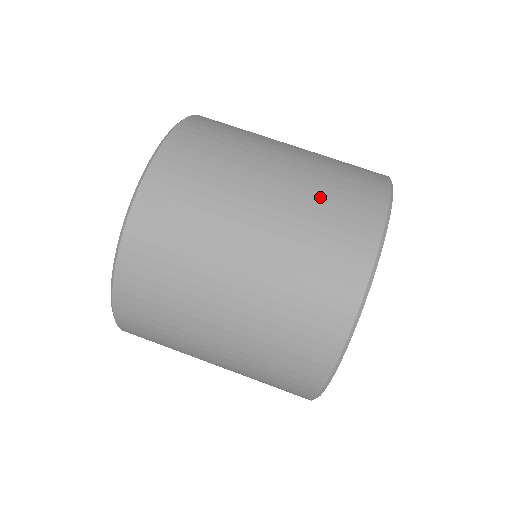
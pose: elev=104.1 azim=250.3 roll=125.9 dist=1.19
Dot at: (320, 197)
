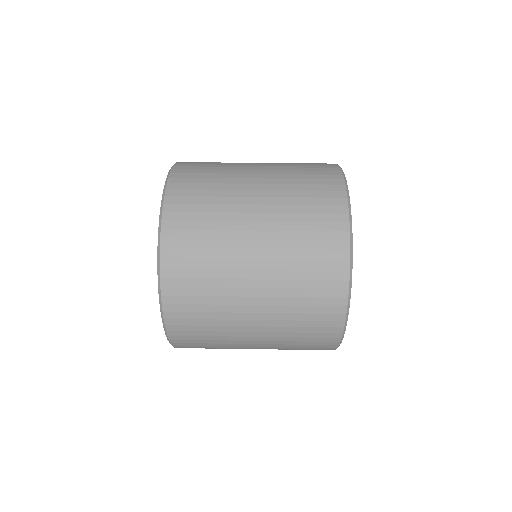
Dot at: occluded
